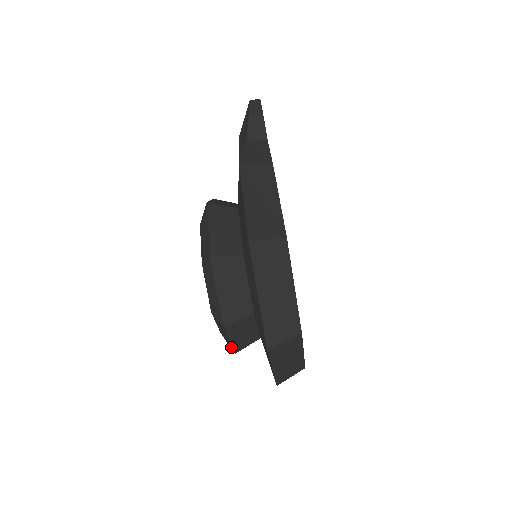
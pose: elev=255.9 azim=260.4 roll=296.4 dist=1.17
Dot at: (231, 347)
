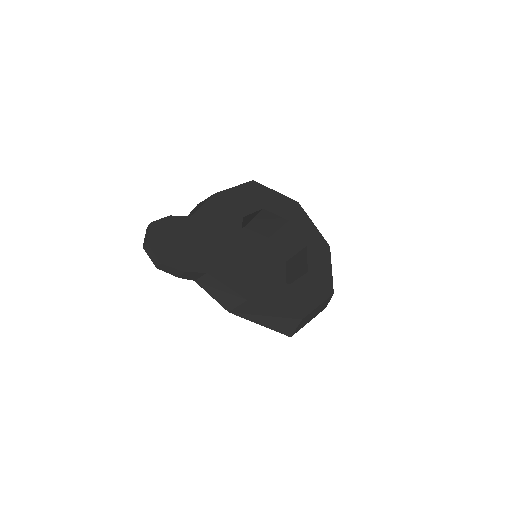
Dot at: occluded
